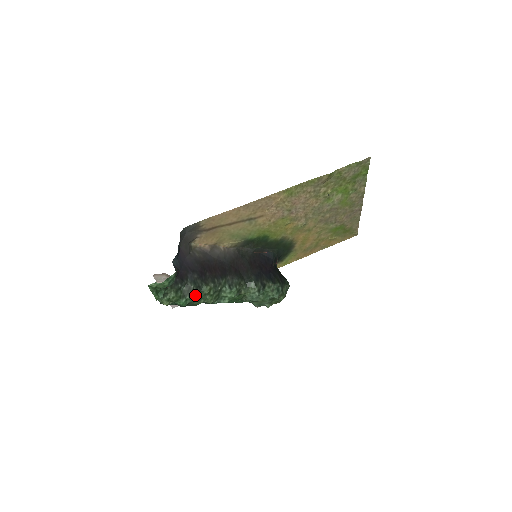
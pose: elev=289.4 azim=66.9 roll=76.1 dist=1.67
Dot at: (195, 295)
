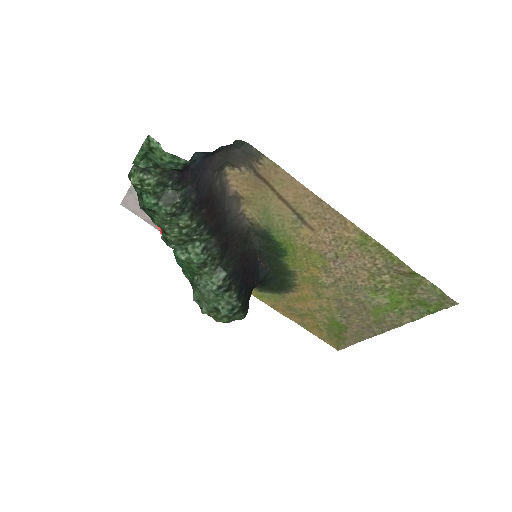
Dot at: (170, 211)
